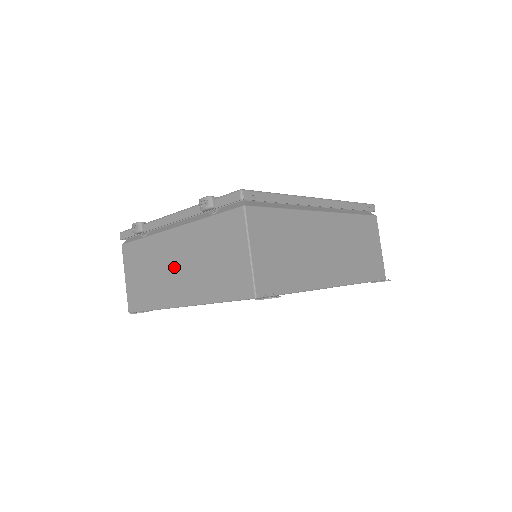
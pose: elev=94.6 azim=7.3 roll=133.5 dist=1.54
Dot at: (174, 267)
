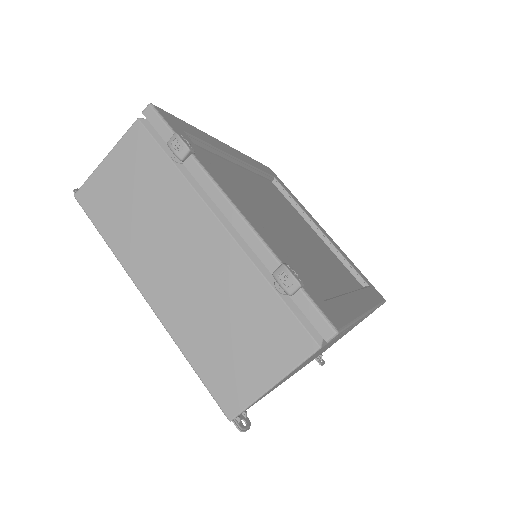
Dot at: (177, 255)
